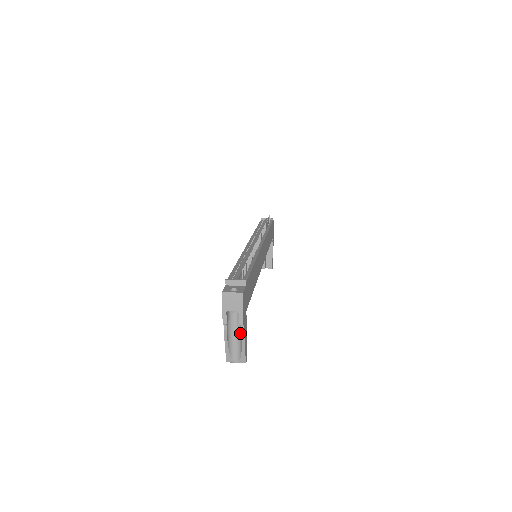
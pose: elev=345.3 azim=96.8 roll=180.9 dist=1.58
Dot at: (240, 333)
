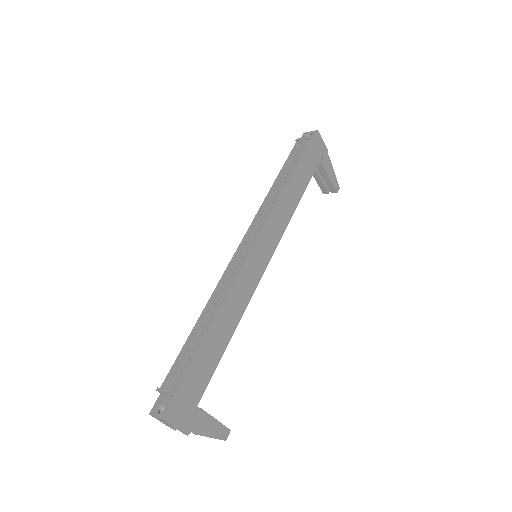
Dot at: (200, 427)
